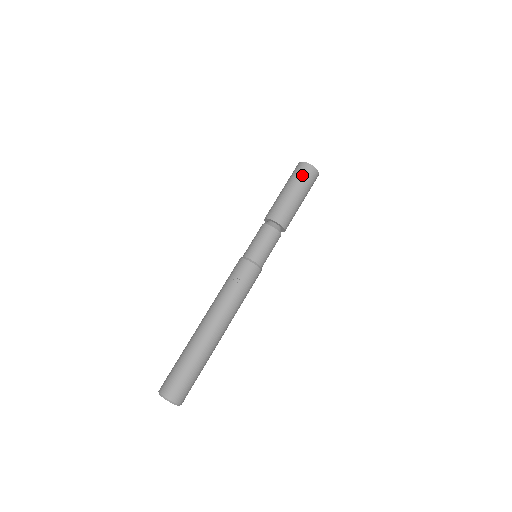
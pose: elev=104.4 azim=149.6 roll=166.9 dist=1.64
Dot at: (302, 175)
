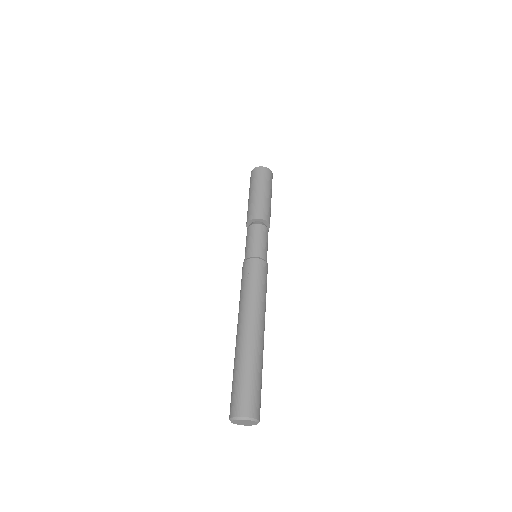
Dot at: (257, 177)
